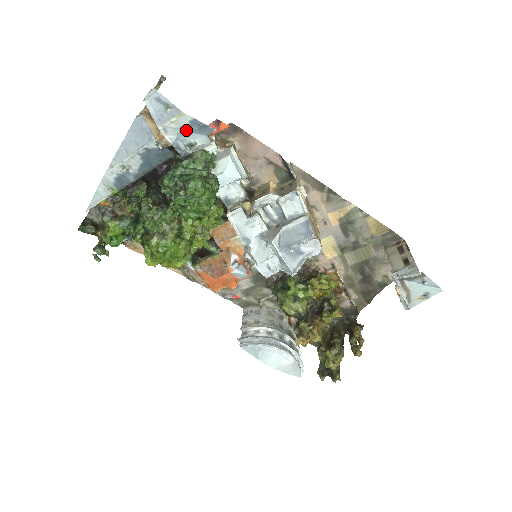
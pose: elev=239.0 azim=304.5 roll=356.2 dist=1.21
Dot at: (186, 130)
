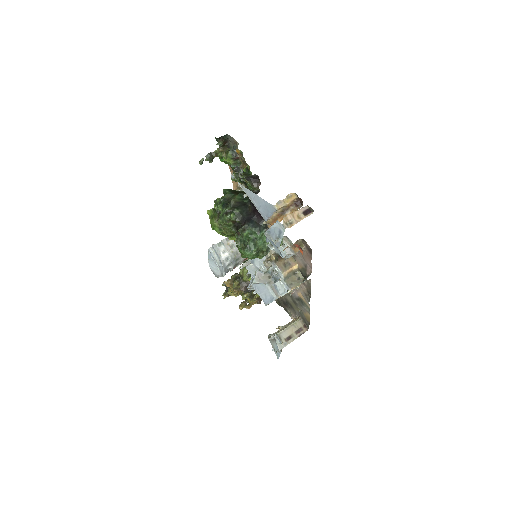
Dot at: occluded
